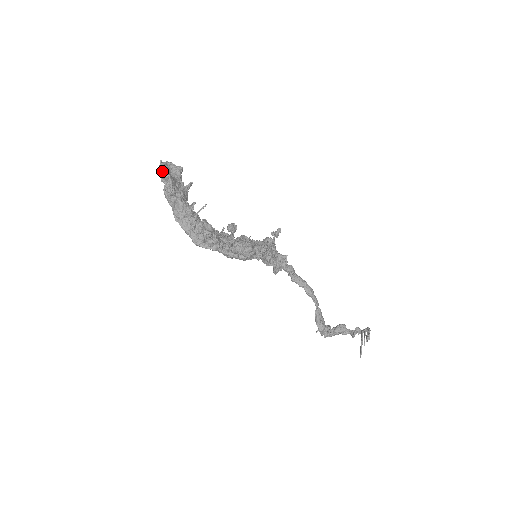
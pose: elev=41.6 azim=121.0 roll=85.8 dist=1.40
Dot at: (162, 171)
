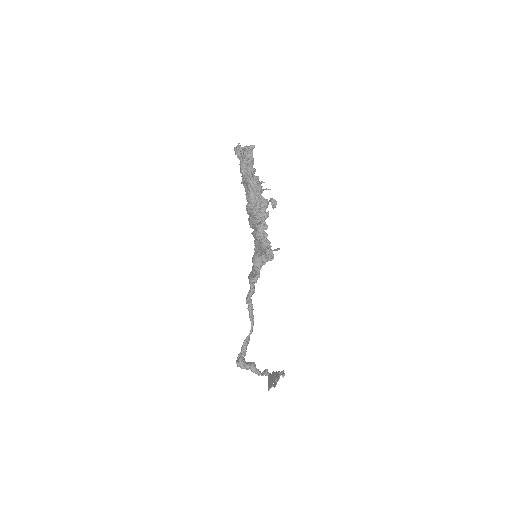
Dot at: (251, 147)
